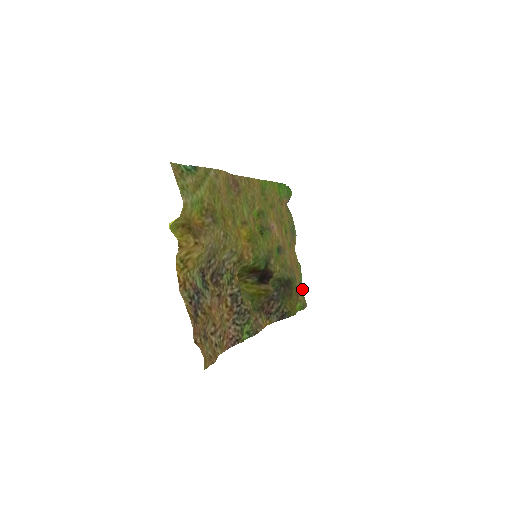
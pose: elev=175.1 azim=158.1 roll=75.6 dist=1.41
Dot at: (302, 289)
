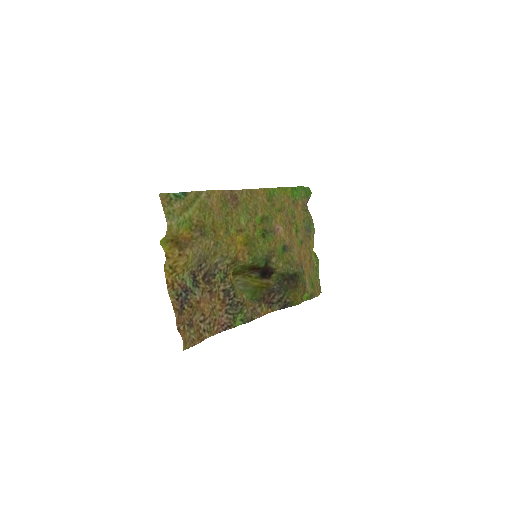
Dot at: (319, 279)
